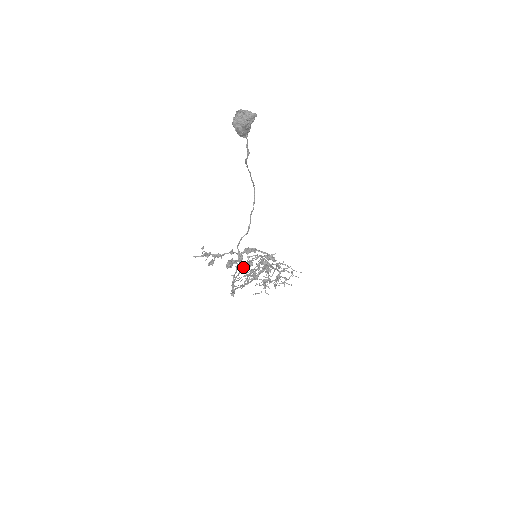
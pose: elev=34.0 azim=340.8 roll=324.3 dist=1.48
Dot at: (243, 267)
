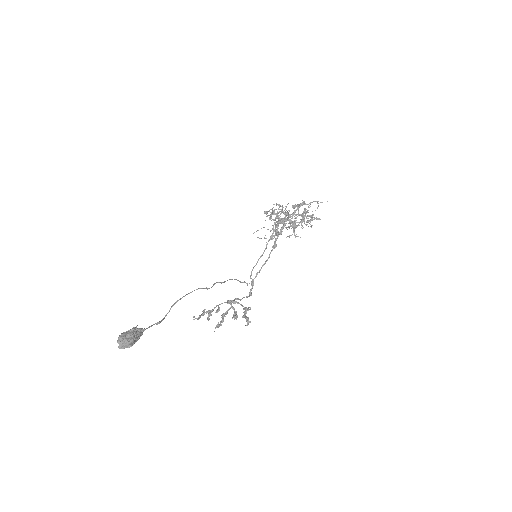
Dot at: (234, 314)
